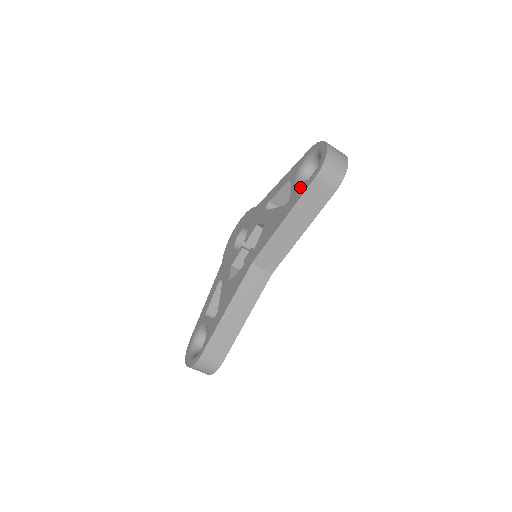
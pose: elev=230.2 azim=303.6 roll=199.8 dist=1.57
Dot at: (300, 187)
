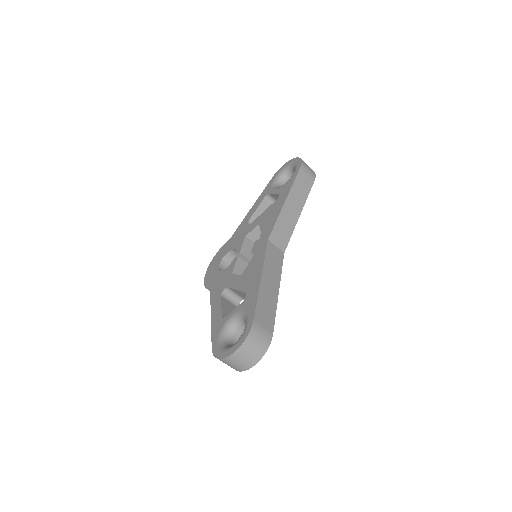
Dot at: (287, 182)
